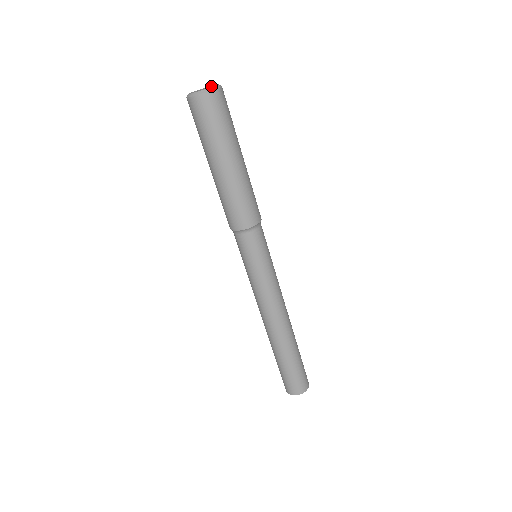
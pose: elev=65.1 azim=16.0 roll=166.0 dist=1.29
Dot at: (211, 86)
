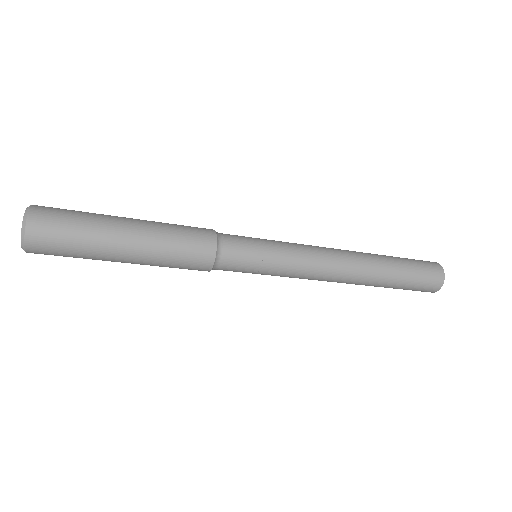
Dot at: occluded
